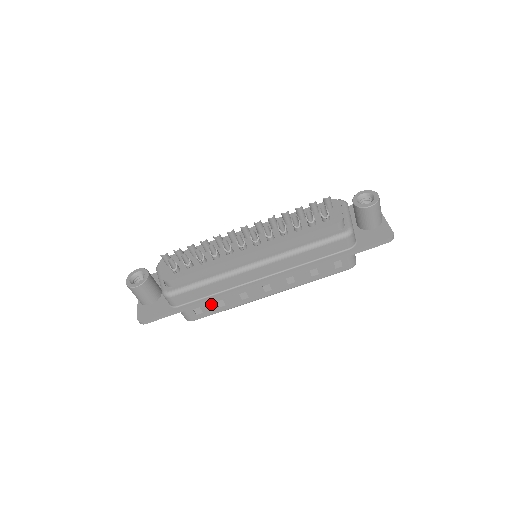
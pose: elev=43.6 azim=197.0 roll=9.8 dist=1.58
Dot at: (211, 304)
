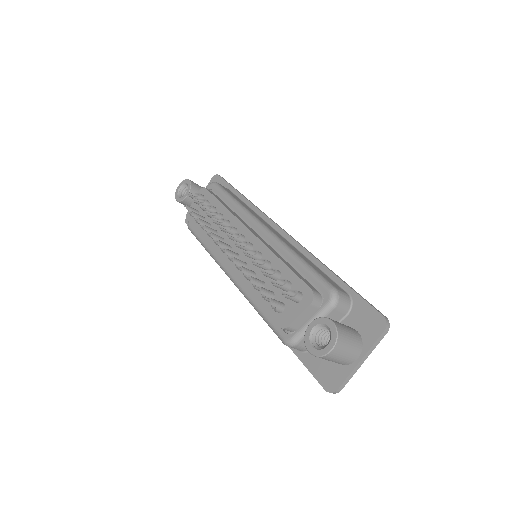
Dot at: occluded
